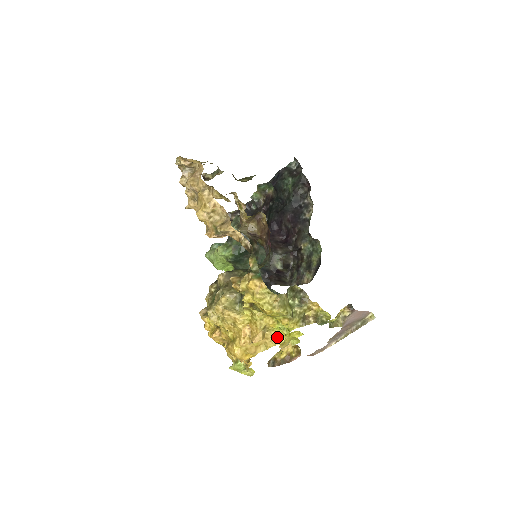
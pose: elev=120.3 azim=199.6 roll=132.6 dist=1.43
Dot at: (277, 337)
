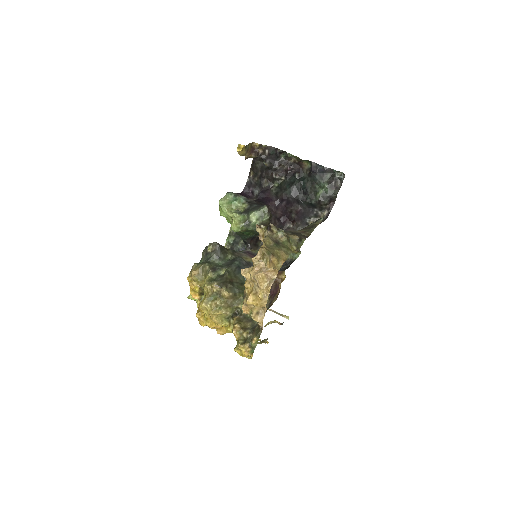
Dot at: occluded
